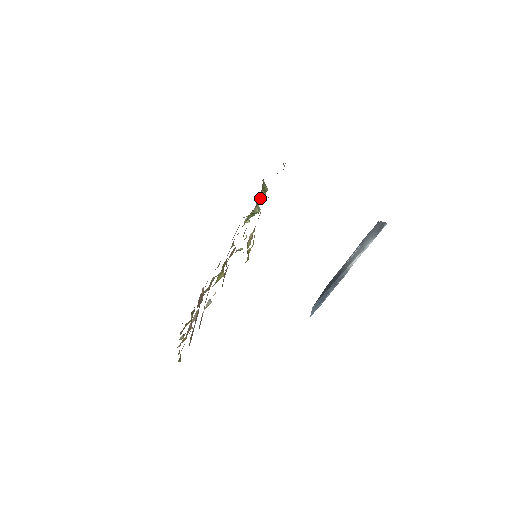
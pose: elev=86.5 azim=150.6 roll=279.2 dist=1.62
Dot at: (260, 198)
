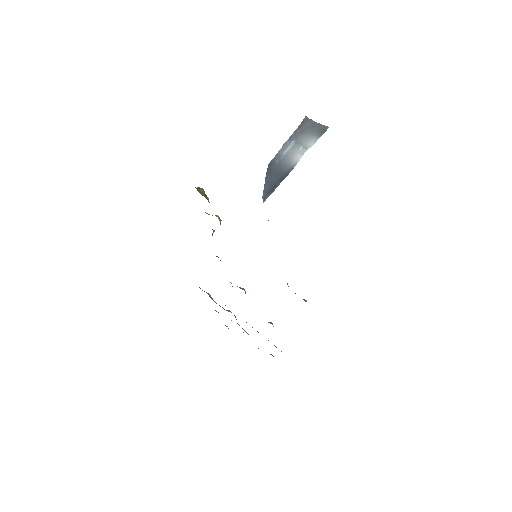
Dot at: occluded
